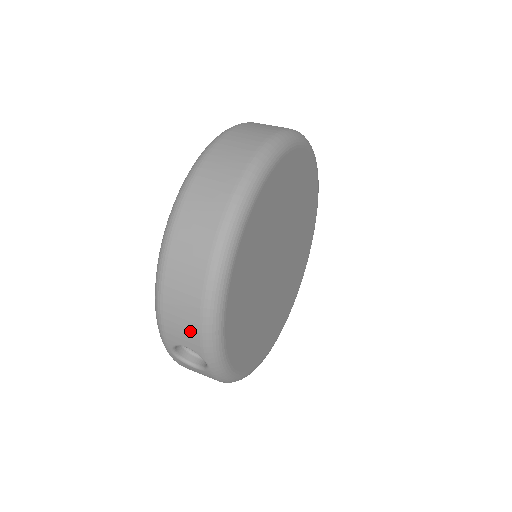
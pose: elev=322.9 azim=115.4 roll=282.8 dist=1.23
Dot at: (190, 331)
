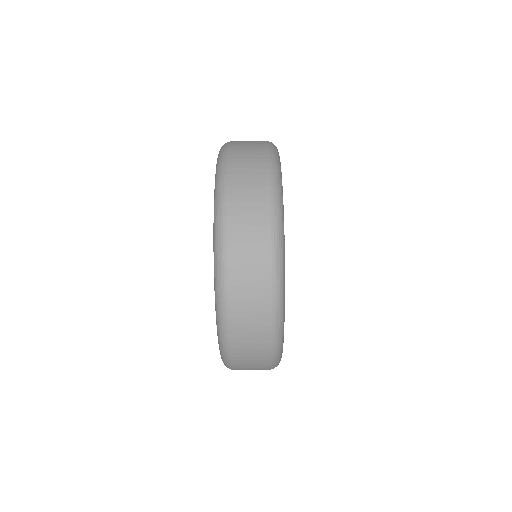
Dot at: (260, 368)
